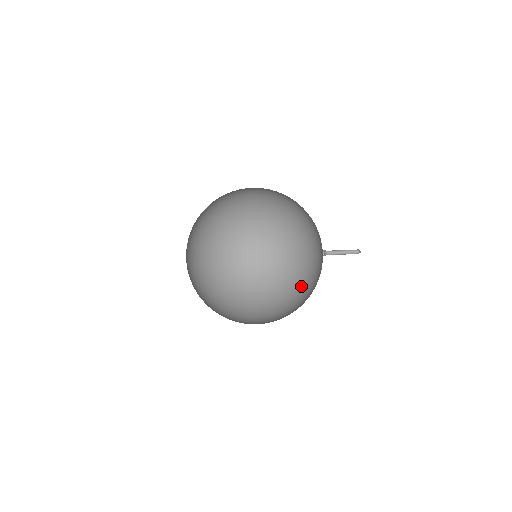
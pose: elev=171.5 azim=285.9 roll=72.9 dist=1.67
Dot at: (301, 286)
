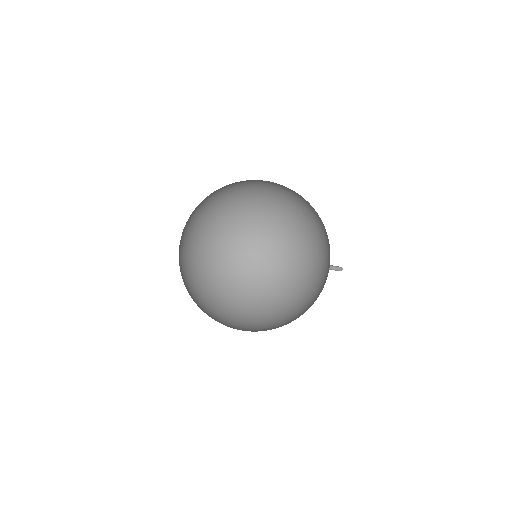
Dot at: (298, 302)
